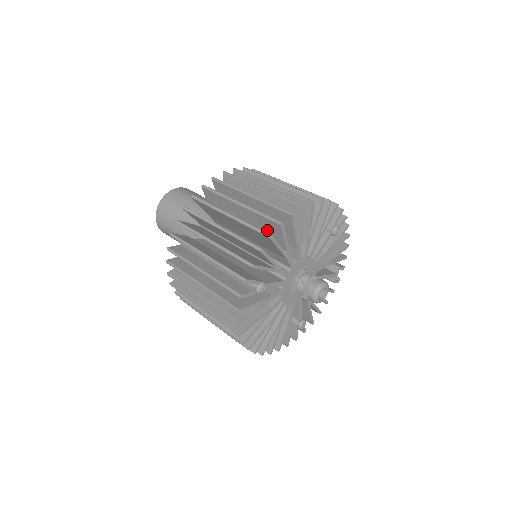
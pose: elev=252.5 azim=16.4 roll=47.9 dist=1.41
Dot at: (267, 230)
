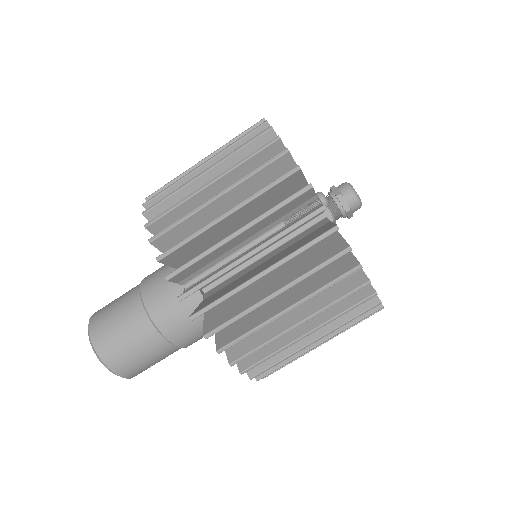
Dot at: occluded
